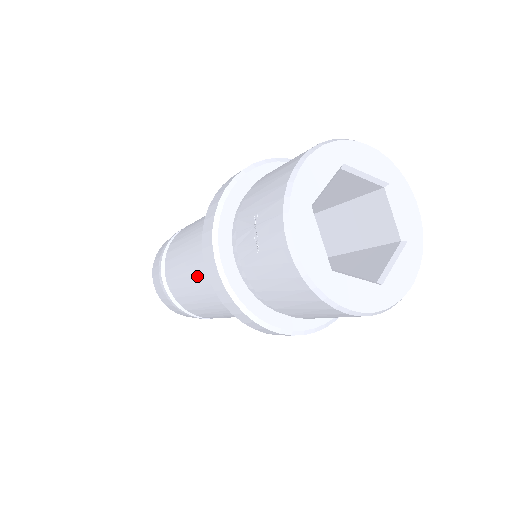
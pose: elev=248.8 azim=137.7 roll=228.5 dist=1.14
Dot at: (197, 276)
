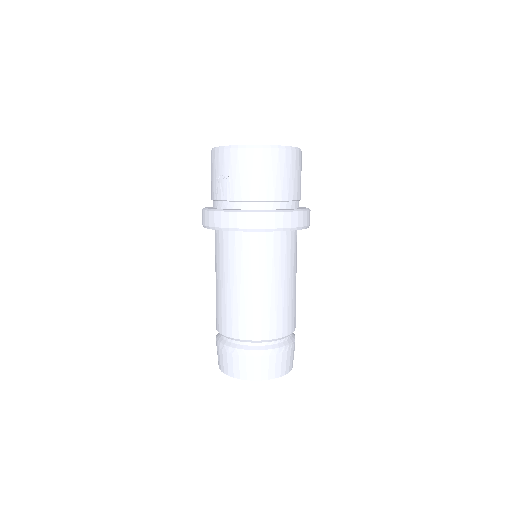
Dot at: (234, 274)
